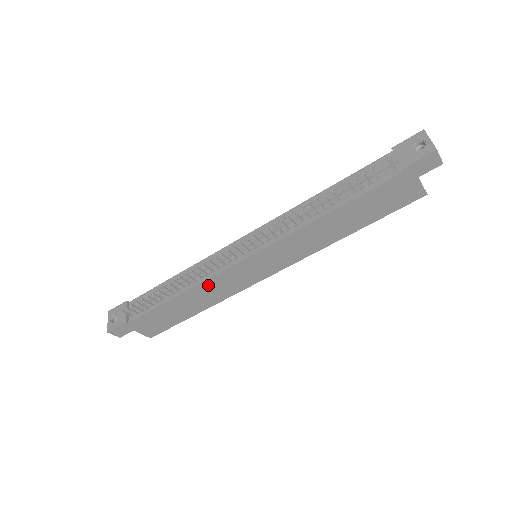
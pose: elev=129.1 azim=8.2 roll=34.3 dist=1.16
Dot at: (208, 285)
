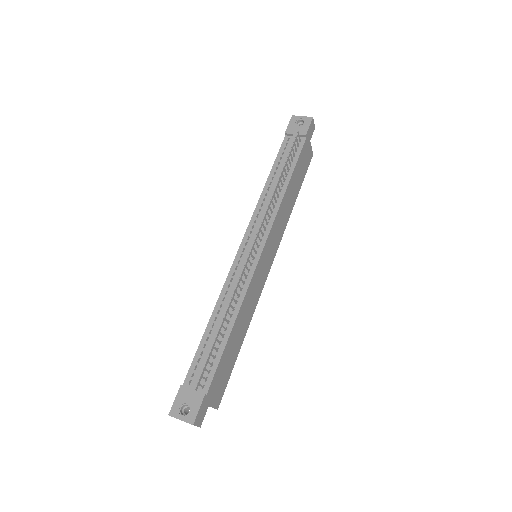
Dot at: (247, 299)
